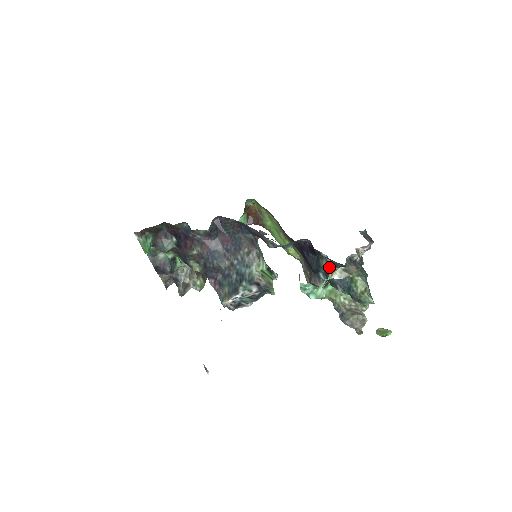
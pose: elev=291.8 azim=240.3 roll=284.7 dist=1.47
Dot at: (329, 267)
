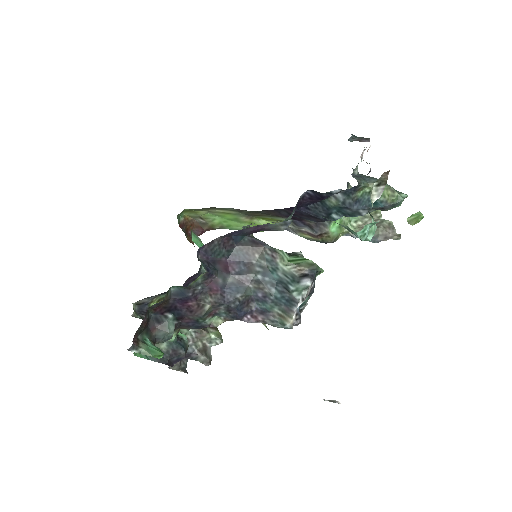
Dot at: (342, 200)
